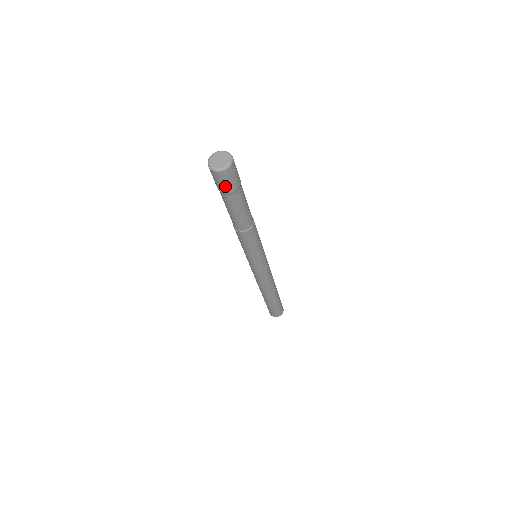
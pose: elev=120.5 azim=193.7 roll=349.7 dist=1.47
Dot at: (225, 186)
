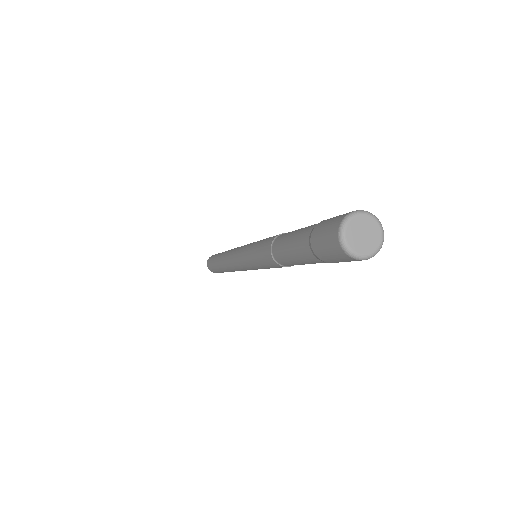
Dot at: (342, 261)
